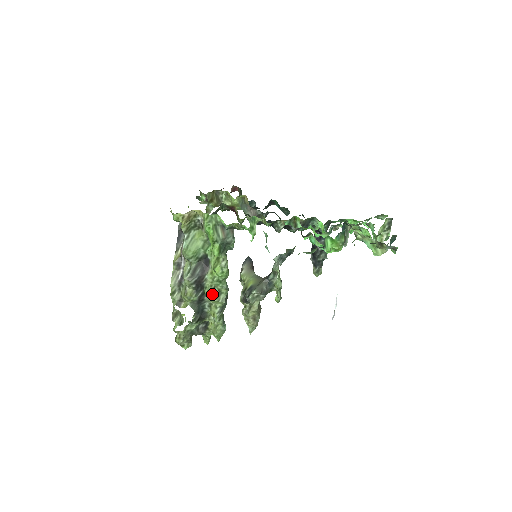
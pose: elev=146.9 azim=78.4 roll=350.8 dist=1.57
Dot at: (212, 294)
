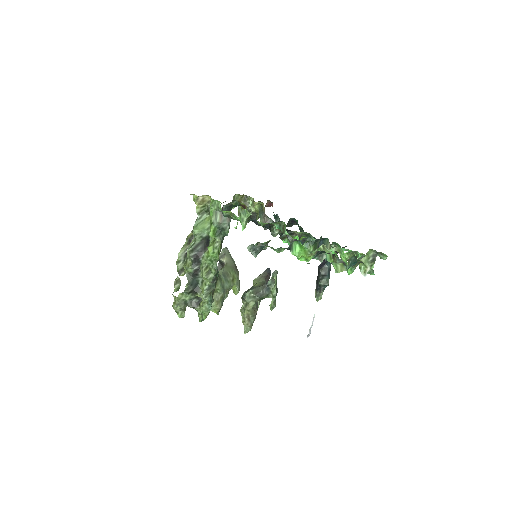
Dot at: (204, 271)
